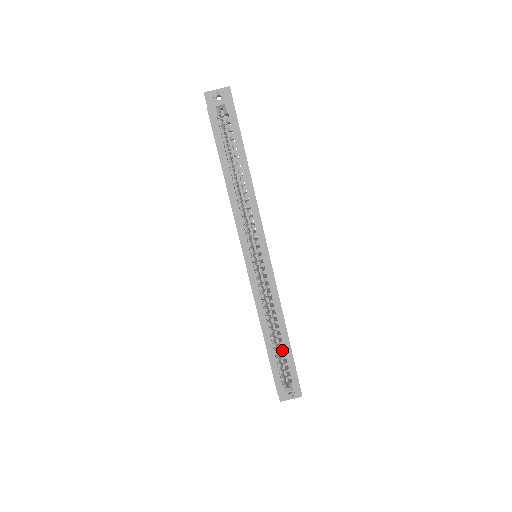
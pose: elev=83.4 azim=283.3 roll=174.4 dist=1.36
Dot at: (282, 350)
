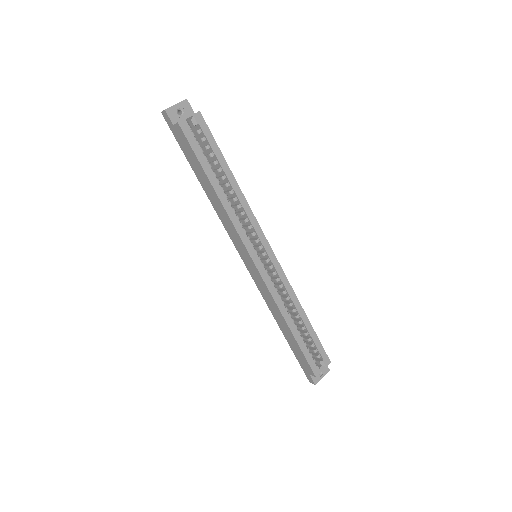
Dot at: (306, 334)
